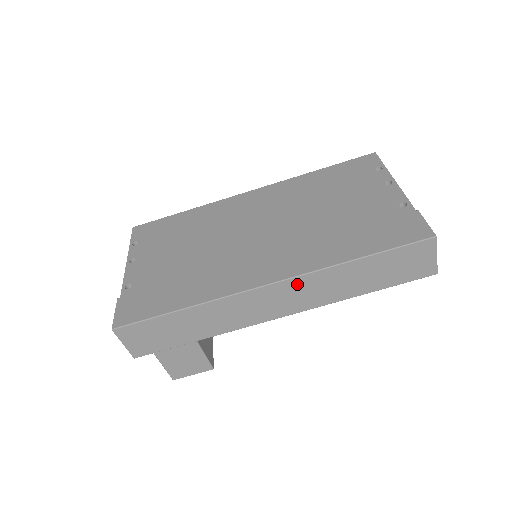
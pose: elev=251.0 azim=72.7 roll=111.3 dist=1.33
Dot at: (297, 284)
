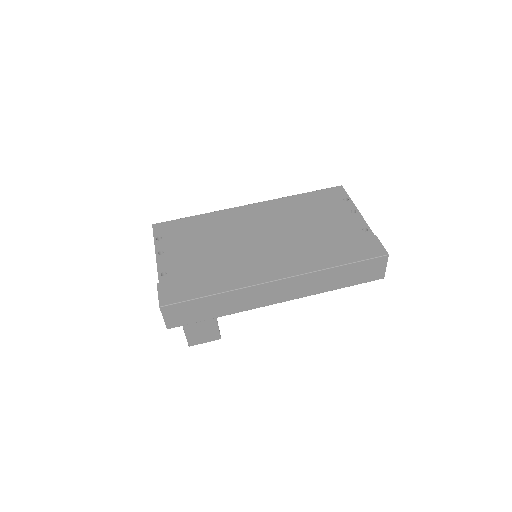
Dot at: (296, 281)
